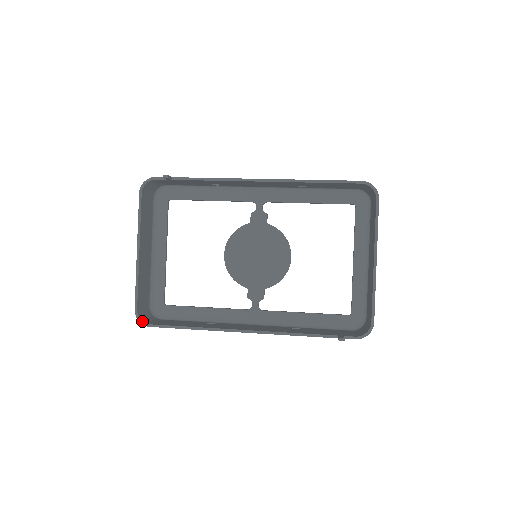
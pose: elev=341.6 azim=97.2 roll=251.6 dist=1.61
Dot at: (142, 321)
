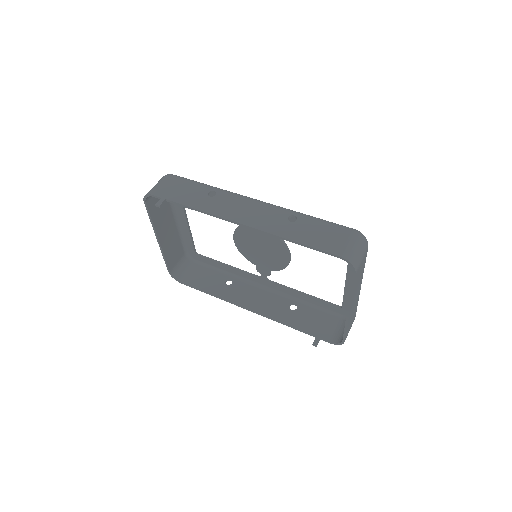
Dot at: (175, 279)
